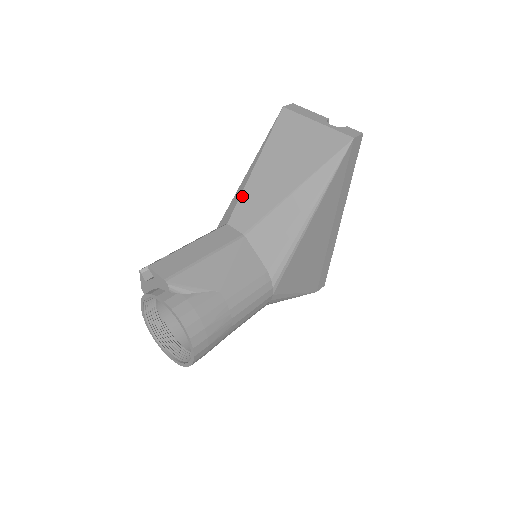
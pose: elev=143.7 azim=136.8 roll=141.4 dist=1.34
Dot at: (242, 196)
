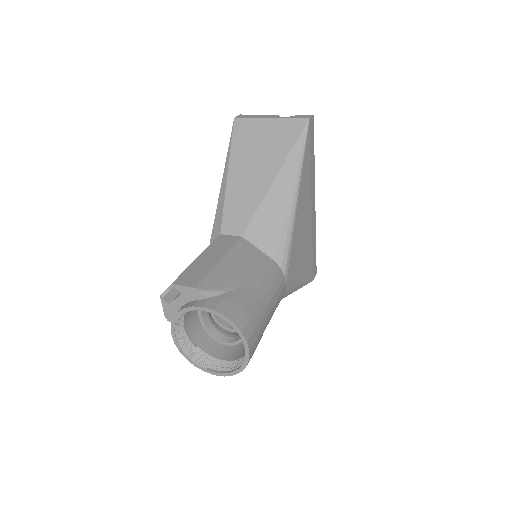
Dot at: (226, 204)
